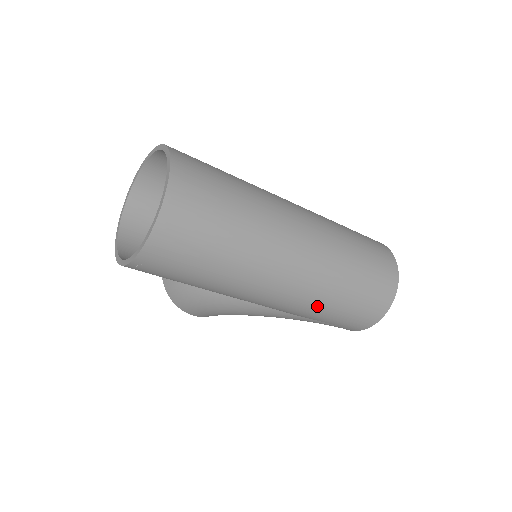
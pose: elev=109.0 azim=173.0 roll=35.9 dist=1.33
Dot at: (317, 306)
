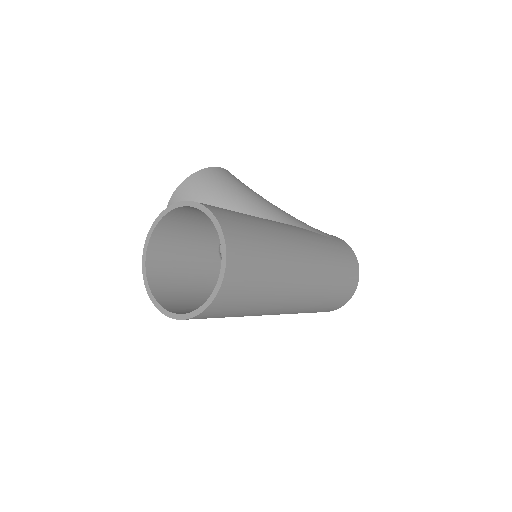
Dot at: occluded
